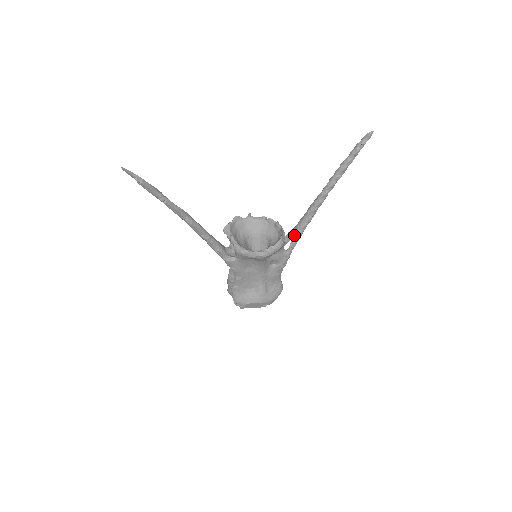
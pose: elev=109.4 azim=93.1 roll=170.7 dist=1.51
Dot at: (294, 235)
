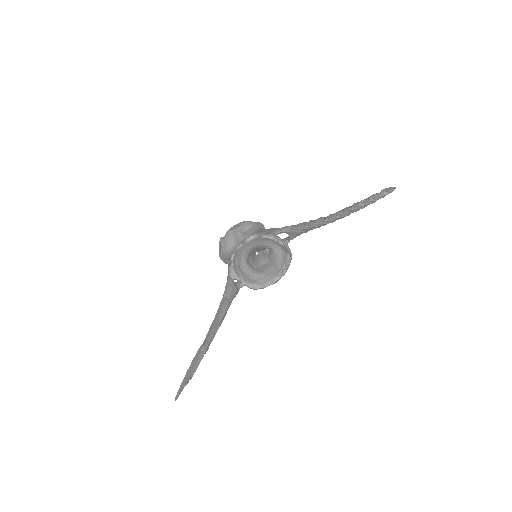
Dot at: (294, 236)
